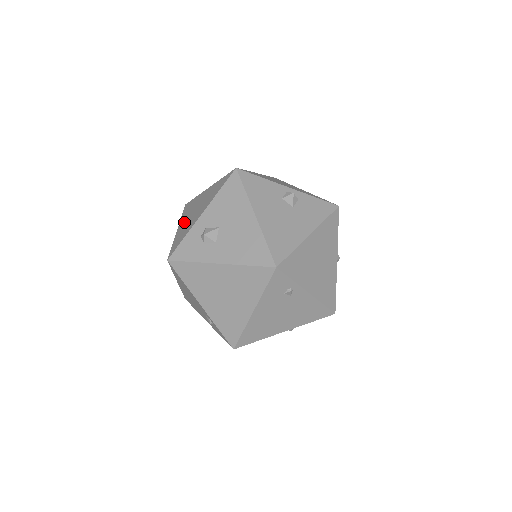
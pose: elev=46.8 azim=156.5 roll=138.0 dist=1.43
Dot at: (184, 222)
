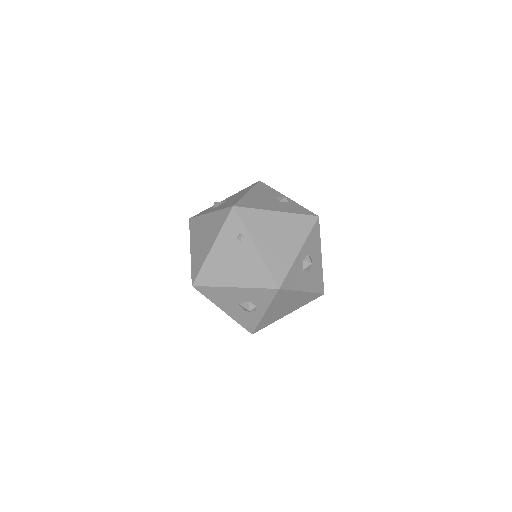
Dot at: occluded
